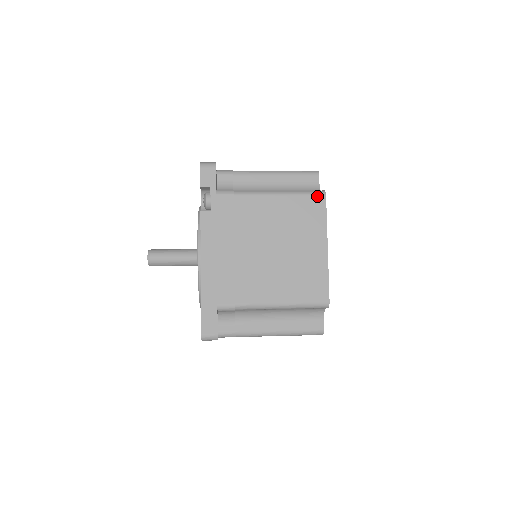
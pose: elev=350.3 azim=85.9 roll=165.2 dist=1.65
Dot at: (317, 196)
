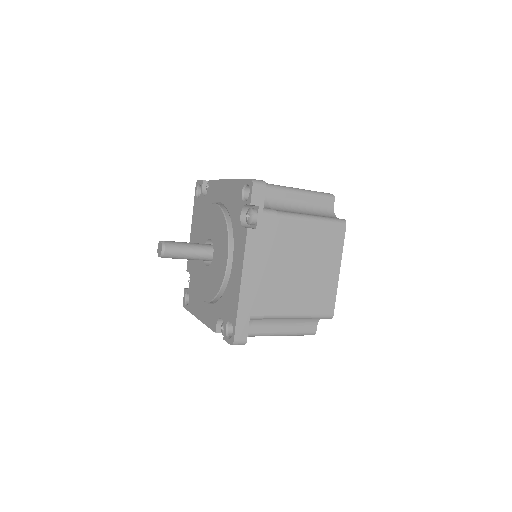
Dot at: occluded
